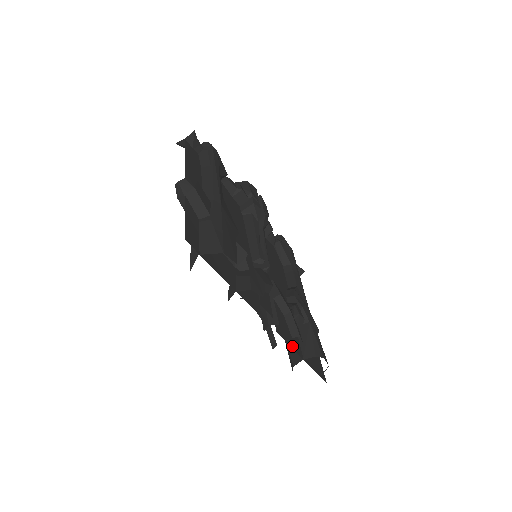
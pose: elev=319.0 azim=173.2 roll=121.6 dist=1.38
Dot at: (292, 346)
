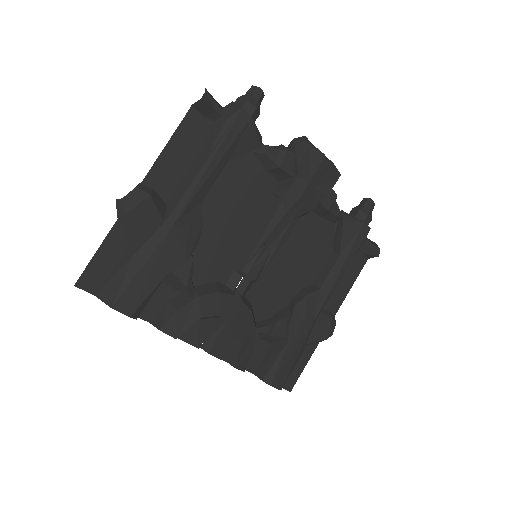
Dot at: occluded
